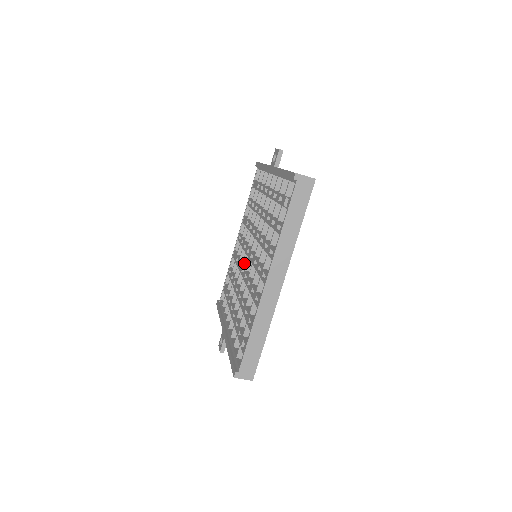
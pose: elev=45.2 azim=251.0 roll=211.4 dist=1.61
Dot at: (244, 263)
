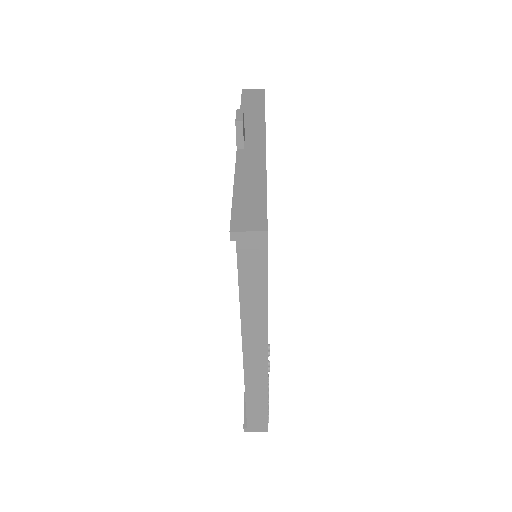
Dot at: occluded
